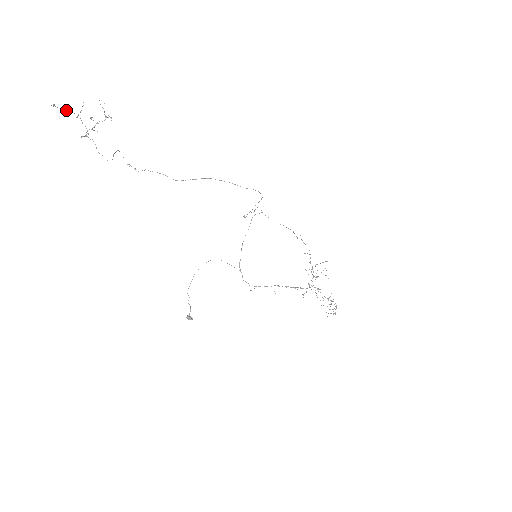
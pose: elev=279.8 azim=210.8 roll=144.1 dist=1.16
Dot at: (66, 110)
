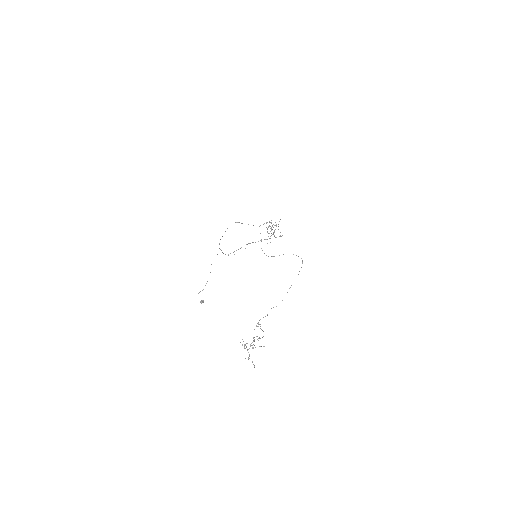
Dot at: (249, 355)
